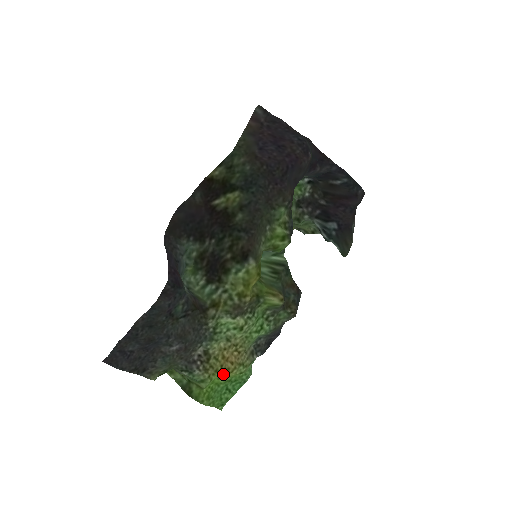
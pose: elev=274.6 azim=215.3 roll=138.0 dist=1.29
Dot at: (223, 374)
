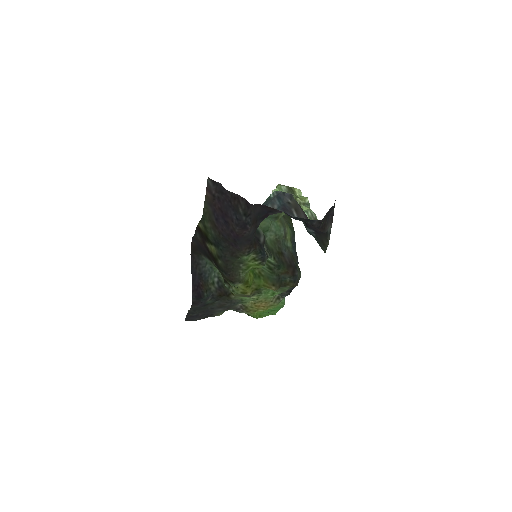
Dot at: (261, 311)
